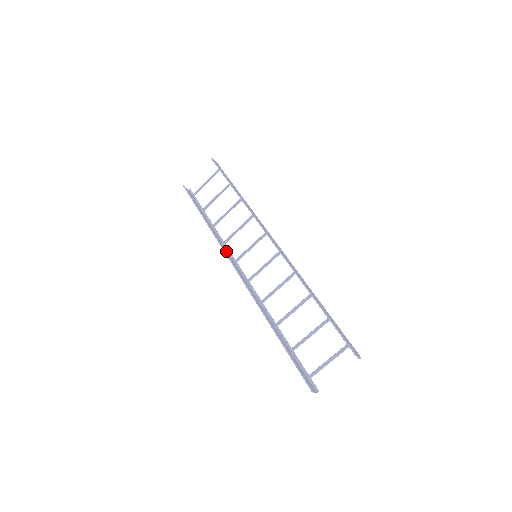
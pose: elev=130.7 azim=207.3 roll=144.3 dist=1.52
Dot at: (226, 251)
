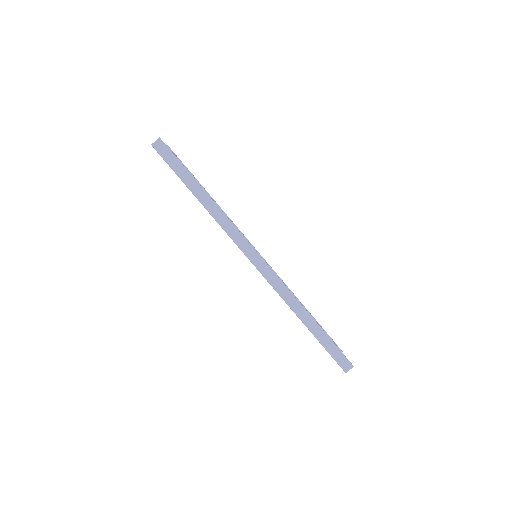
Dot at: occluded
